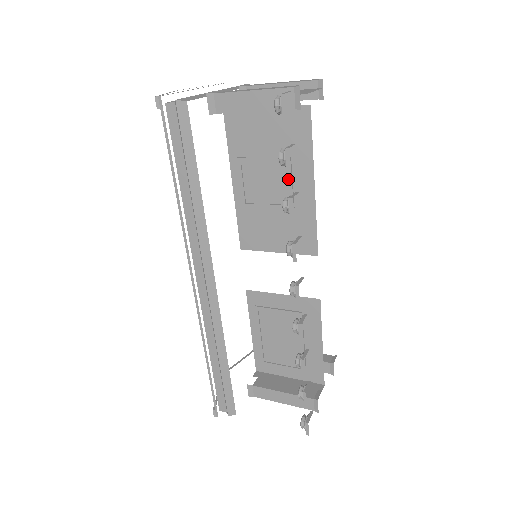
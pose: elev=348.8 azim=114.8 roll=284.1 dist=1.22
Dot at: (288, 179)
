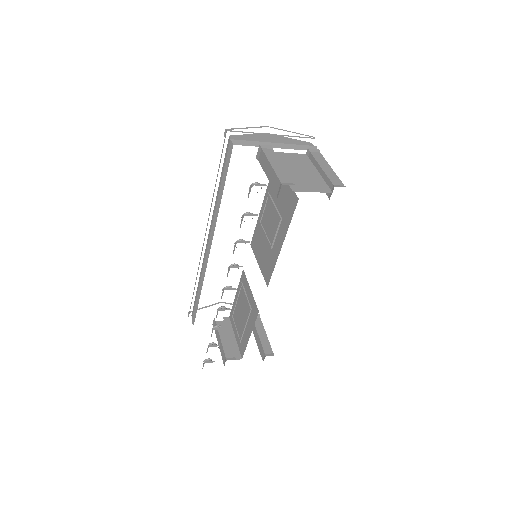
Dot at: (276, 230)
